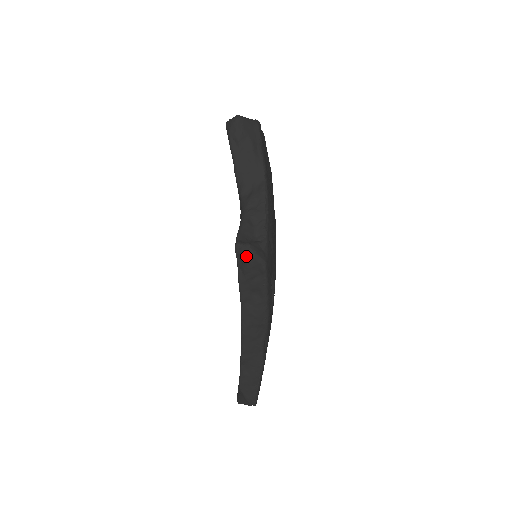
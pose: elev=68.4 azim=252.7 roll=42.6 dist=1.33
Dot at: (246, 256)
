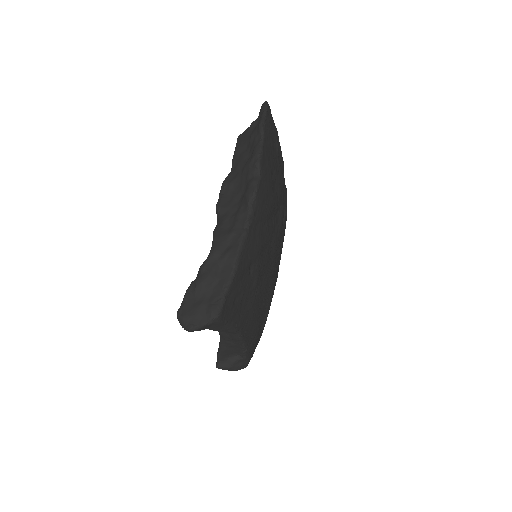
Dot at: occluded
